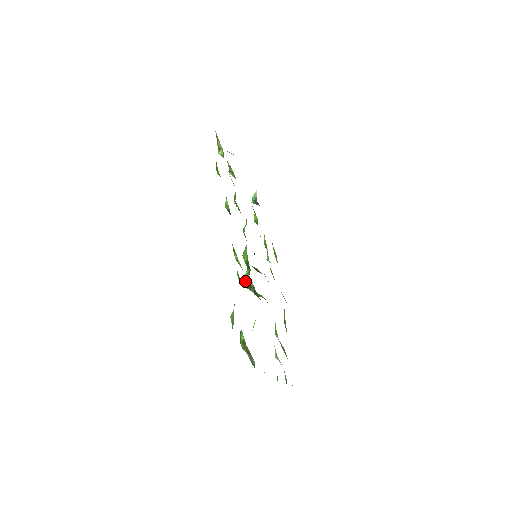
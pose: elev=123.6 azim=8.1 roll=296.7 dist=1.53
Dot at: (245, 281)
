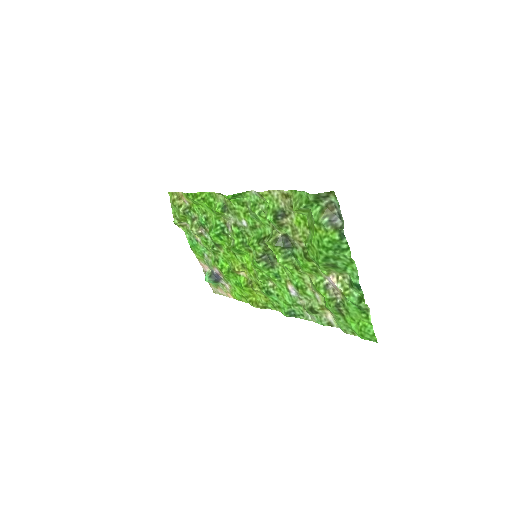
Dot at: (270, 240)
